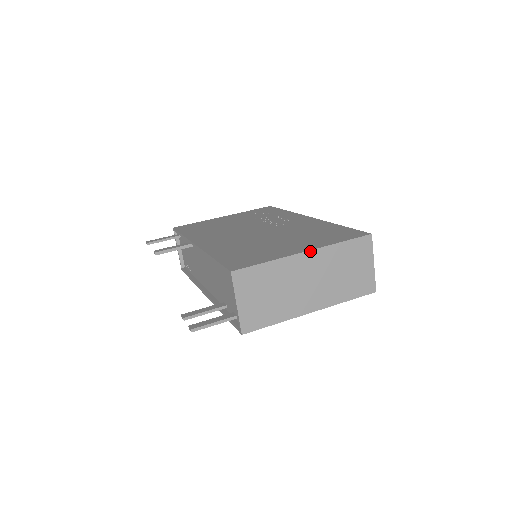
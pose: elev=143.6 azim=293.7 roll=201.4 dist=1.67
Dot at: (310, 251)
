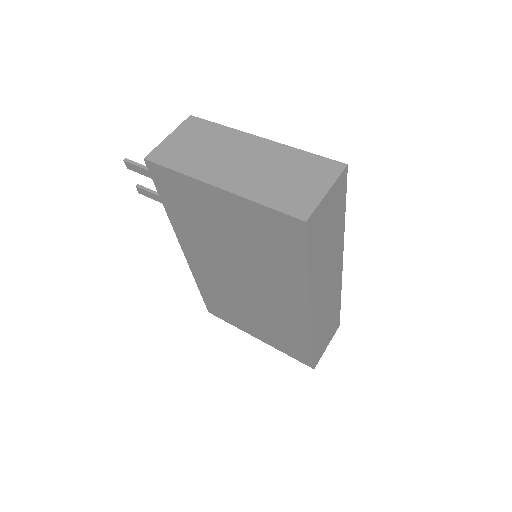
Dot at: (267, 140)
